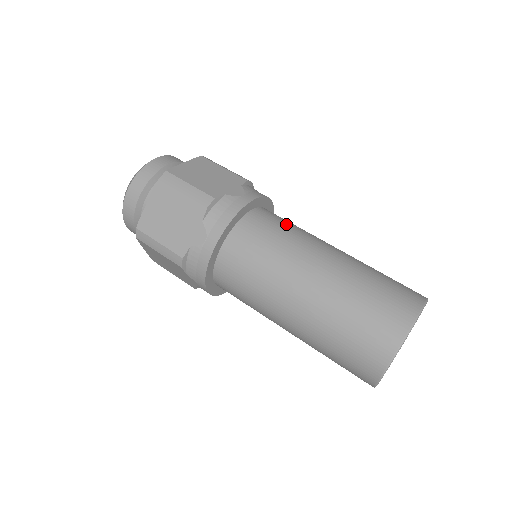
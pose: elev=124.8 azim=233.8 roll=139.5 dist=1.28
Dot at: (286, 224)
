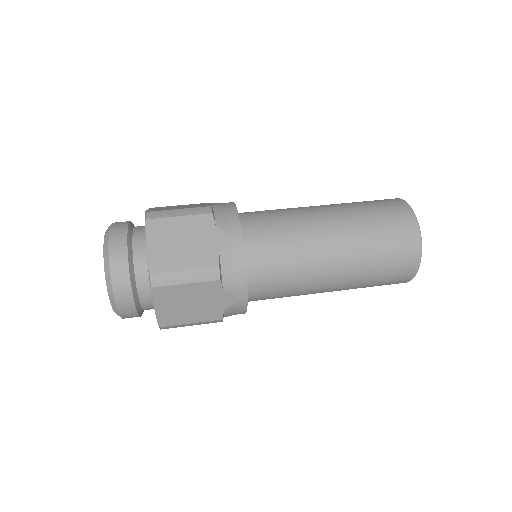
Dot at: occluded
